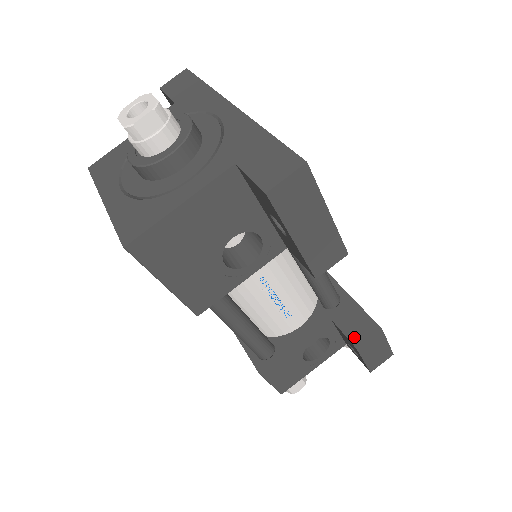
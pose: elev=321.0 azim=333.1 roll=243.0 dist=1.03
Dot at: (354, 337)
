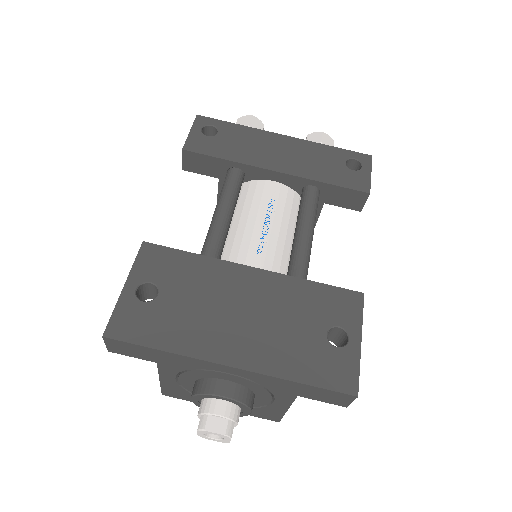
Dot at: (353, 207)
